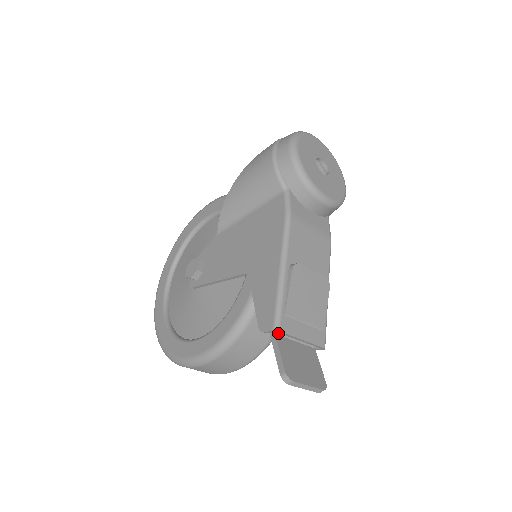
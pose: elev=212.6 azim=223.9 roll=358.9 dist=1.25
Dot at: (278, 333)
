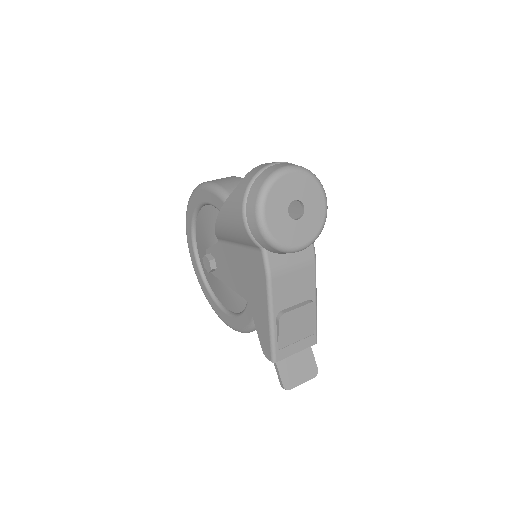
Dot at: occluded
